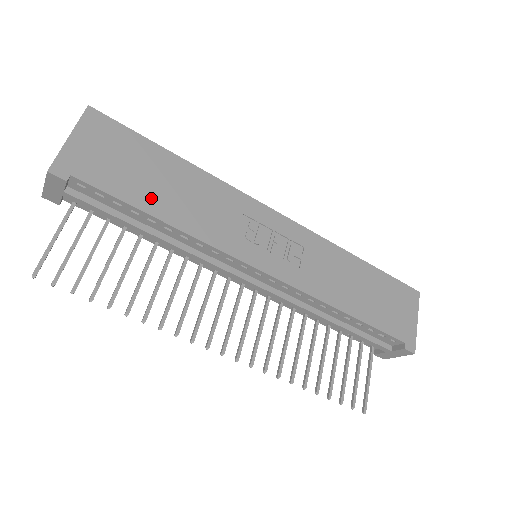
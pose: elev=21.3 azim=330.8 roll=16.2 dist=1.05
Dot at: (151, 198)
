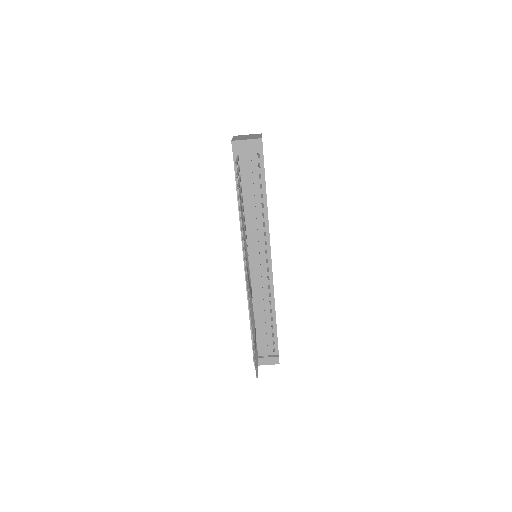
Dot at: occluded
